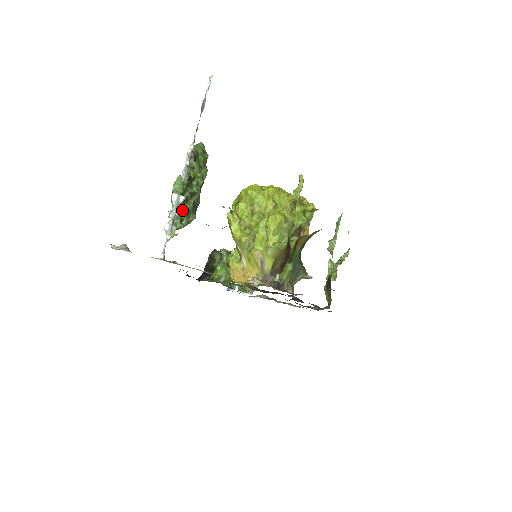
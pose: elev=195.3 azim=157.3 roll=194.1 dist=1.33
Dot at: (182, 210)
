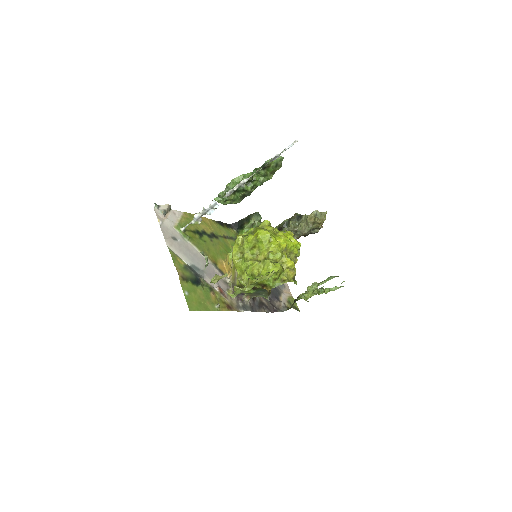
Dot at: occluded
